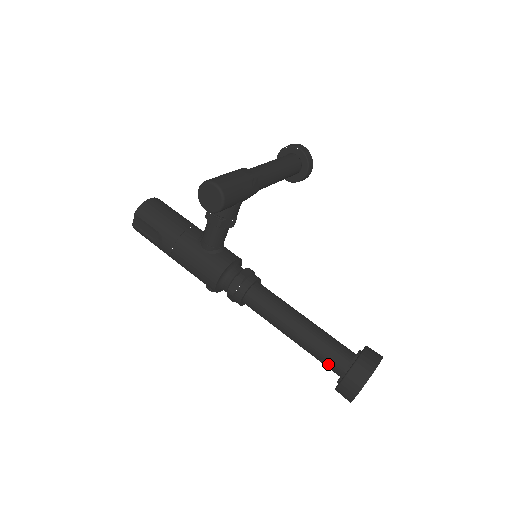
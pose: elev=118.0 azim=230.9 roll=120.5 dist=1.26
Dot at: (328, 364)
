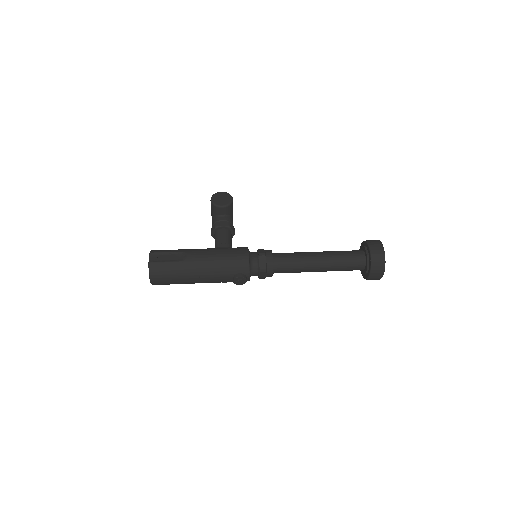
Dot at: (353, 256)
